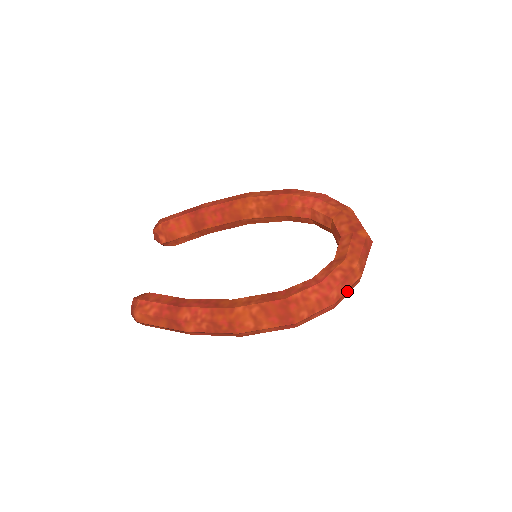
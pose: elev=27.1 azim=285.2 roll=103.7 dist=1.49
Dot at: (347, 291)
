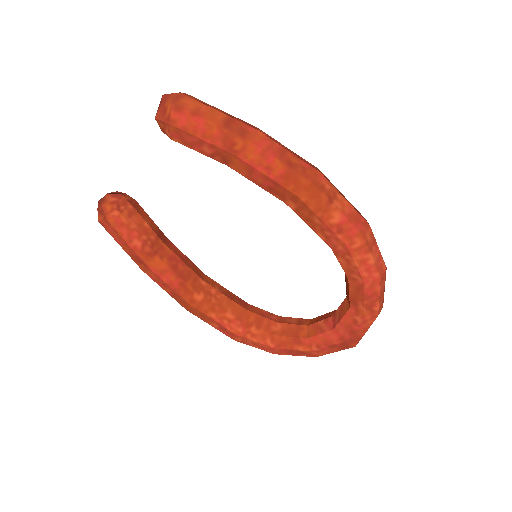
Dot at: (383, 290)
